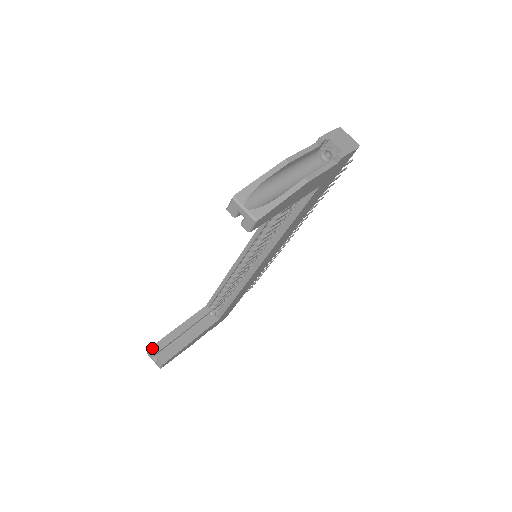
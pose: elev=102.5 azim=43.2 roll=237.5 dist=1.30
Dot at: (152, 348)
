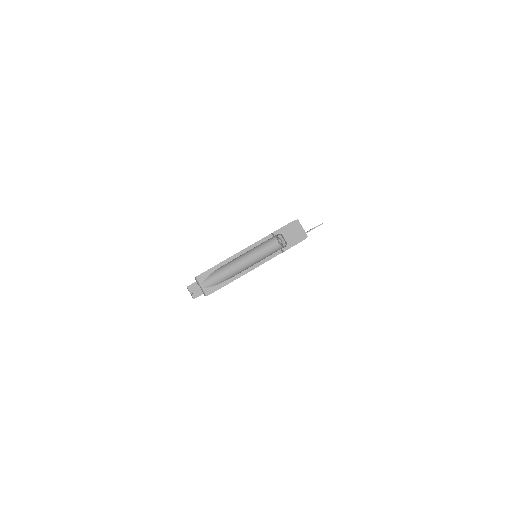
Dot at: (189, 287)
